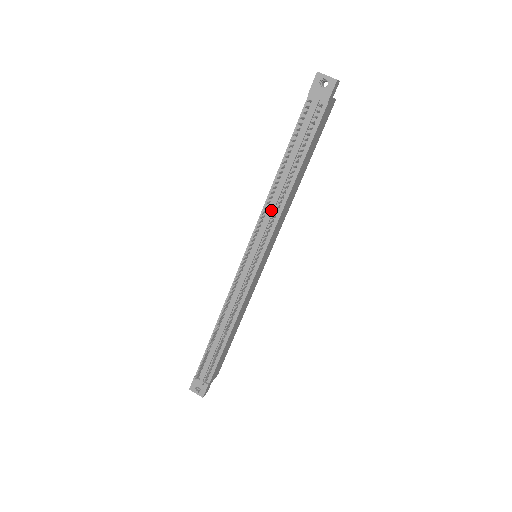
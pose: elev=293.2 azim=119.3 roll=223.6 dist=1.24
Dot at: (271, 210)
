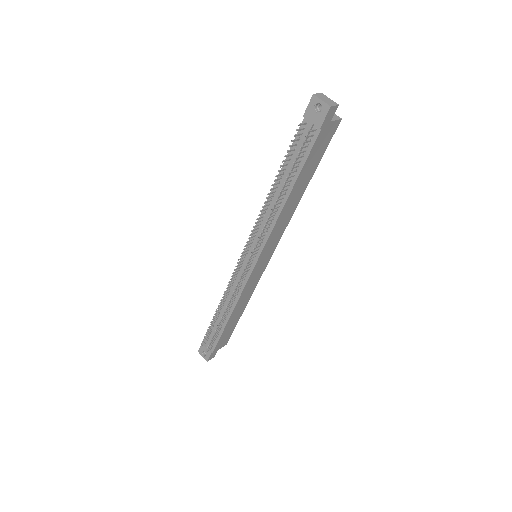
Dot at: (265, 221)
